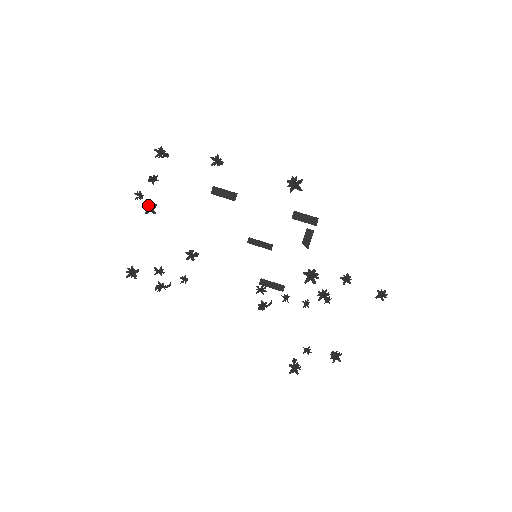
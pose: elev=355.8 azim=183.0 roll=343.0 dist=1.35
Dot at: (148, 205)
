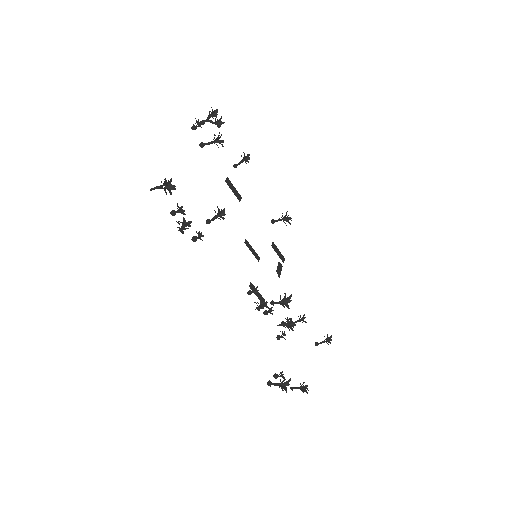
Dot at: (219, 135)
